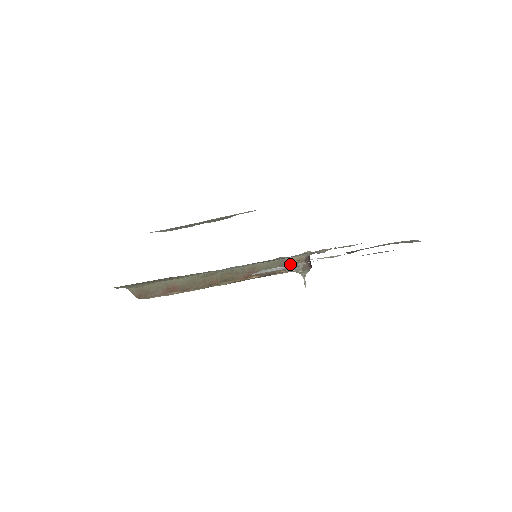
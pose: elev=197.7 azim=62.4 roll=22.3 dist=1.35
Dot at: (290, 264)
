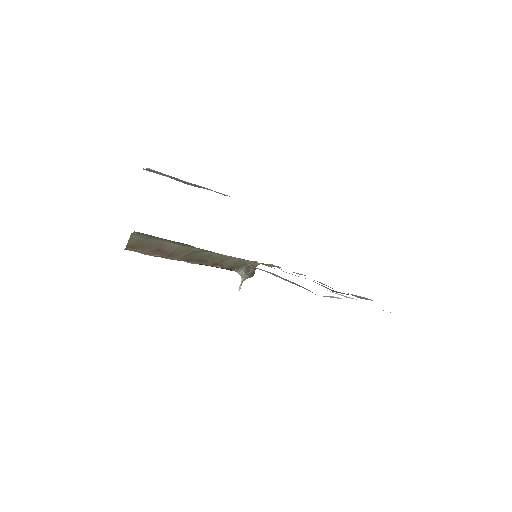
Dot at: (247, 267)
